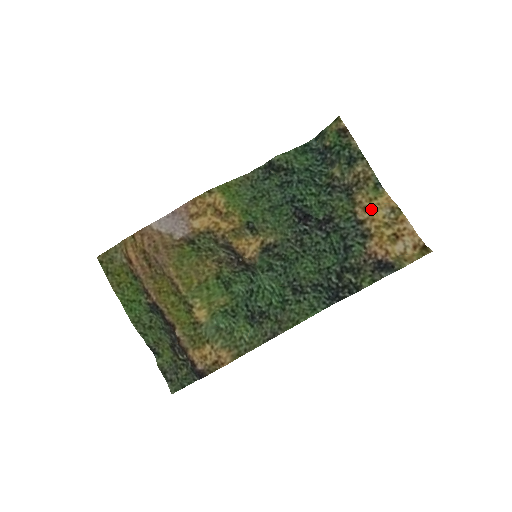
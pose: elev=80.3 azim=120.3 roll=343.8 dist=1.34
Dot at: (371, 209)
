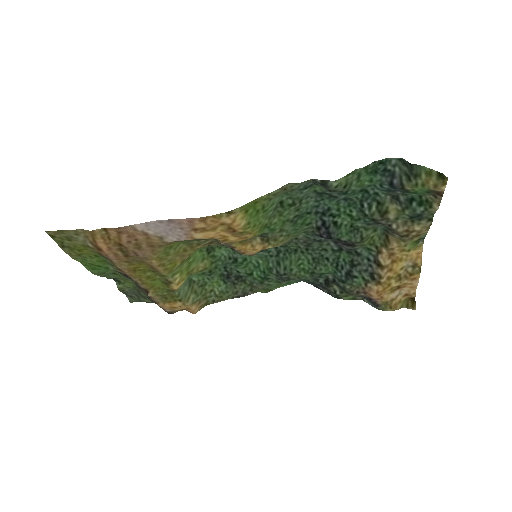
Dot at: (397, 257)
